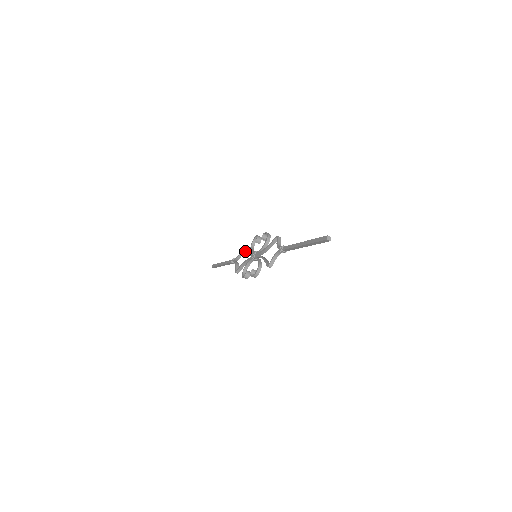
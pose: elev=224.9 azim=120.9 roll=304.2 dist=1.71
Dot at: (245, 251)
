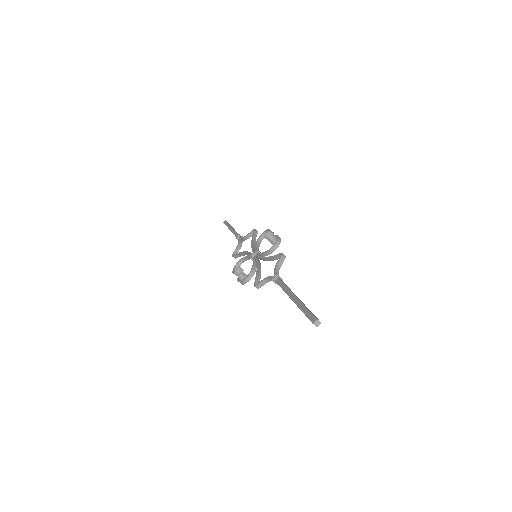
Dot at: (252, 238)
